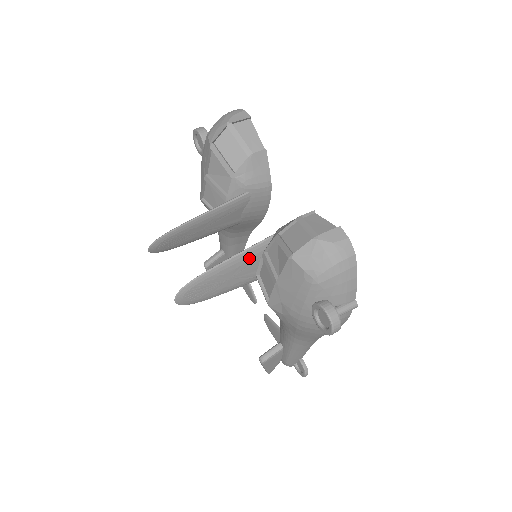
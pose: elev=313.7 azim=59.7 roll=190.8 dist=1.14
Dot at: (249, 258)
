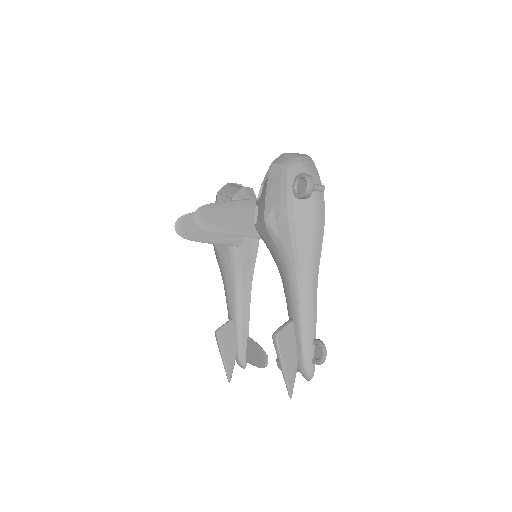
Dot at: (247, 206)
